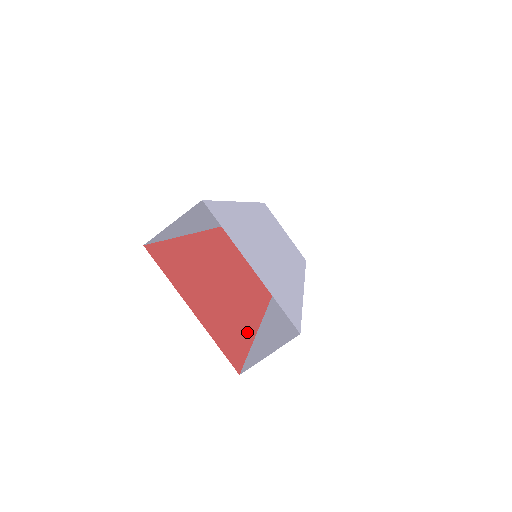
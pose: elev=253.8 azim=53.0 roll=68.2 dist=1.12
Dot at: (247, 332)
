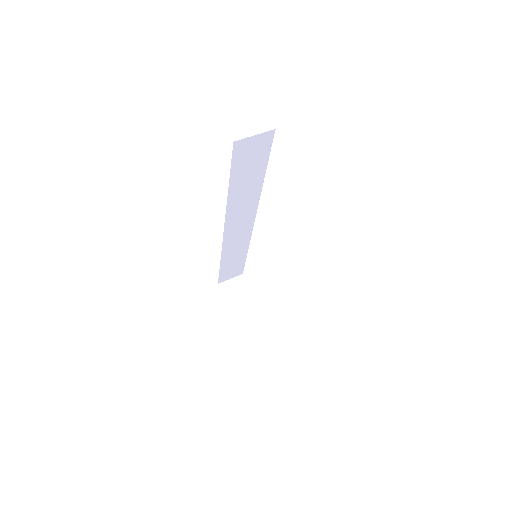
Dot at: occluded
